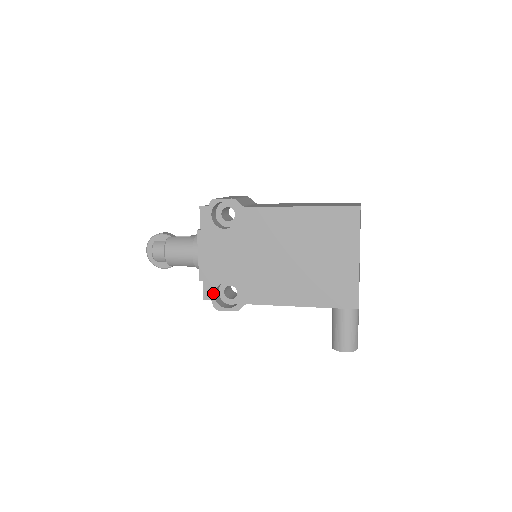
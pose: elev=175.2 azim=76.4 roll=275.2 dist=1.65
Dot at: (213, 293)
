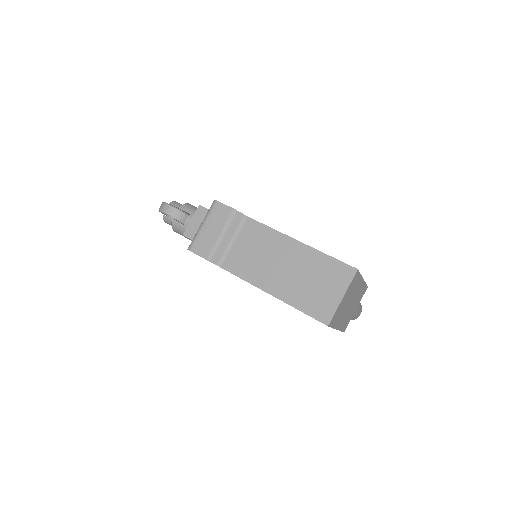
Dot at: occluded
